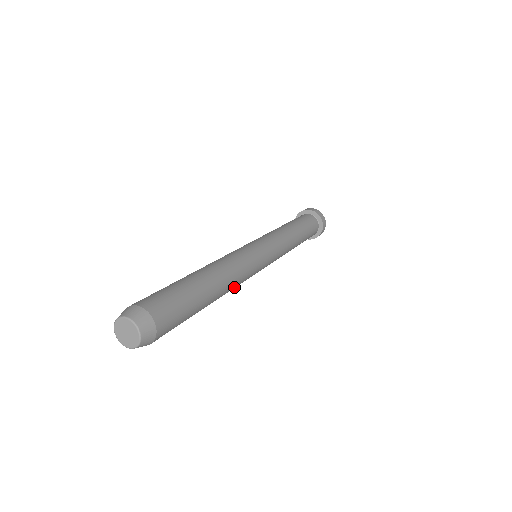
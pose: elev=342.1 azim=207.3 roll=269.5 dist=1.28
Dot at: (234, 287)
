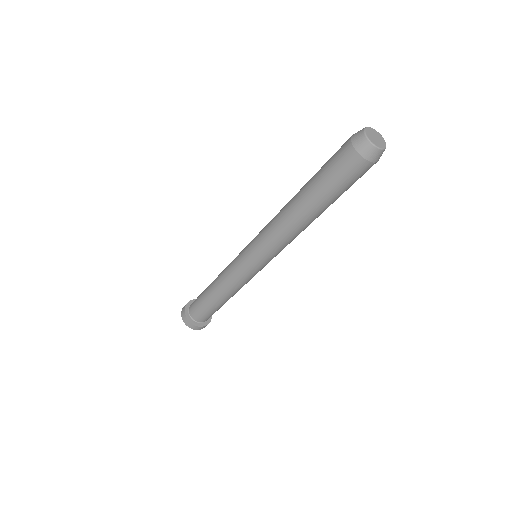
Dot at: (293, 235)
